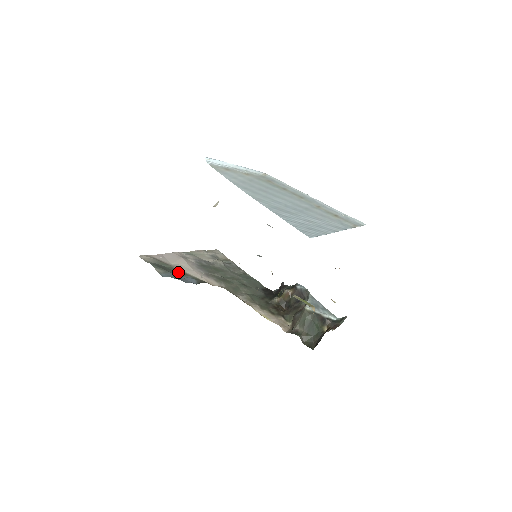
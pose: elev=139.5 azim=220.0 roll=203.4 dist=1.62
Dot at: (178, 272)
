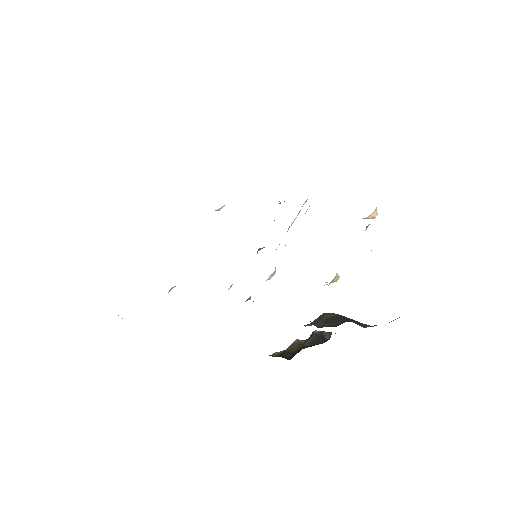
Dot at: occluded
